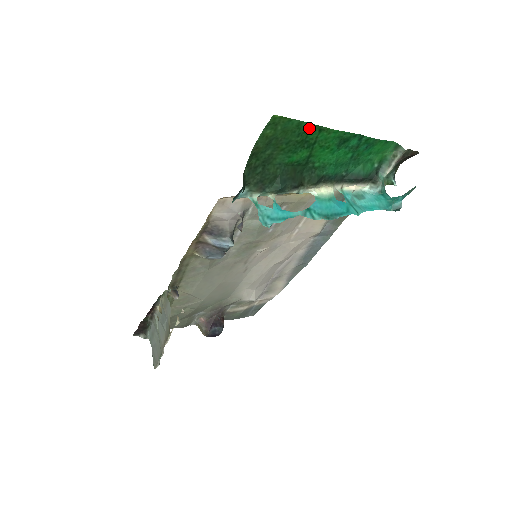
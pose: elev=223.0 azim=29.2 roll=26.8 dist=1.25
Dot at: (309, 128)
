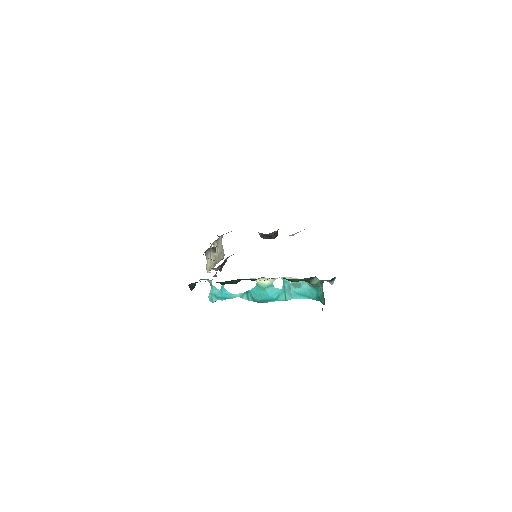
Dot at: occluded
